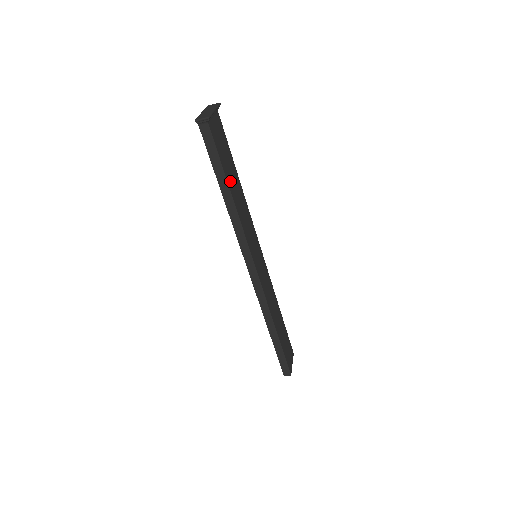
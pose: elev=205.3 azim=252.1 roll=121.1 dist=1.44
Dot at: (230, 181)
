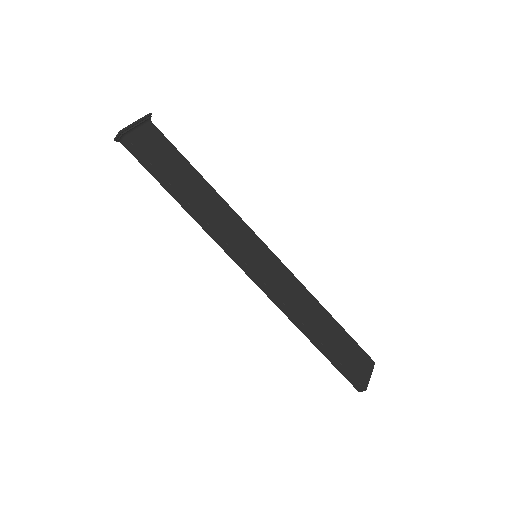
Dot at: (181, 185)
